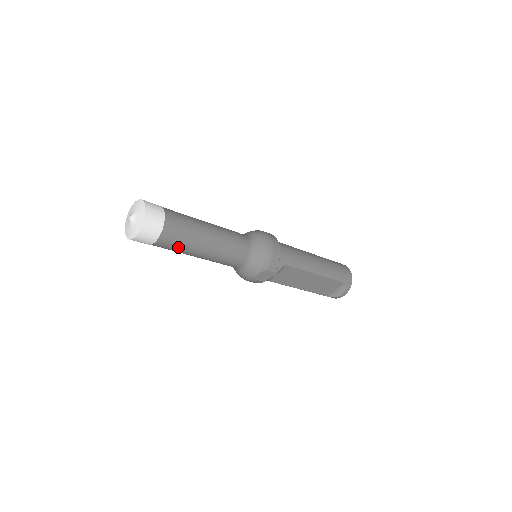
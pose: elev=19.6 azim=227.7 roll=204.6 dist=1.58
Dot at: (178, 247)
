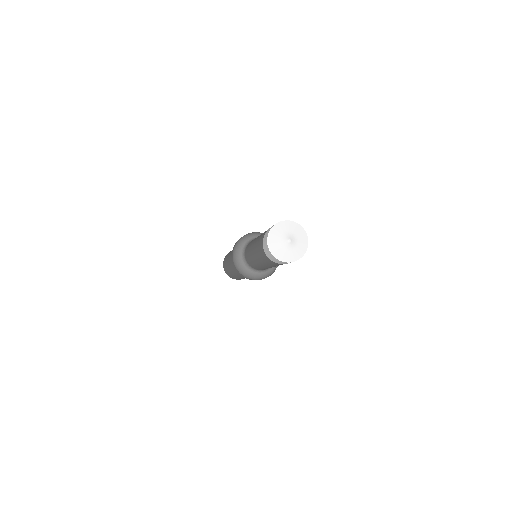
Dot at: occluded
